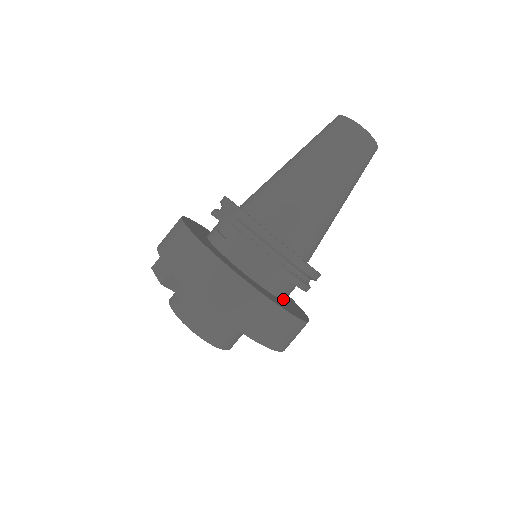
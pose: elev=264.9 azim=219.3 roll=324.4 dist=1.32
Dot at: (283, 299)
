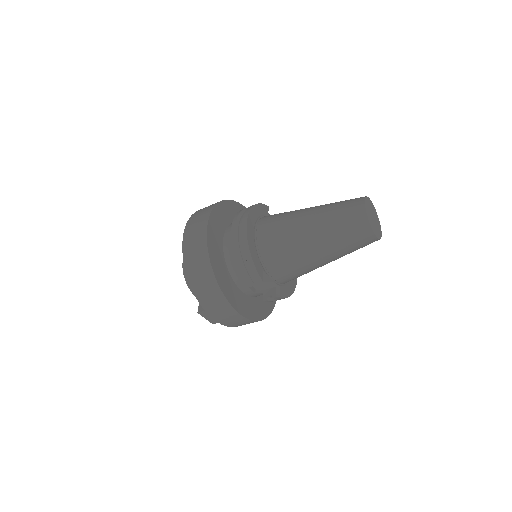
Dot at: occluded
